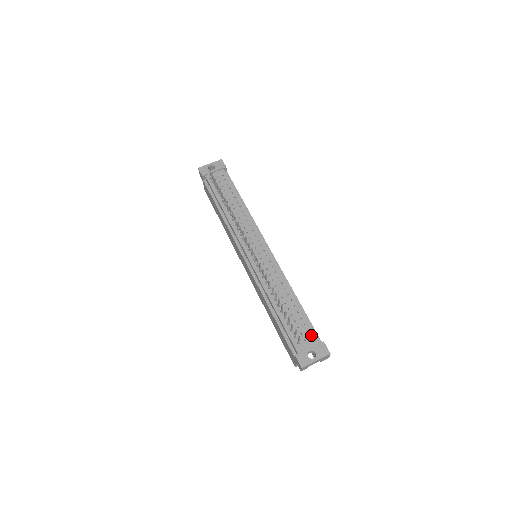
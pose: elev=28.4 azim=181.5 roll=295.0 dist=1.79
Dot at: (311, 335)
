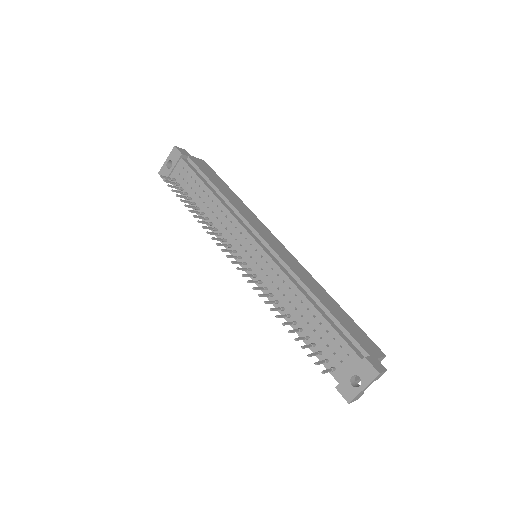
Dot at: (347, 352)
